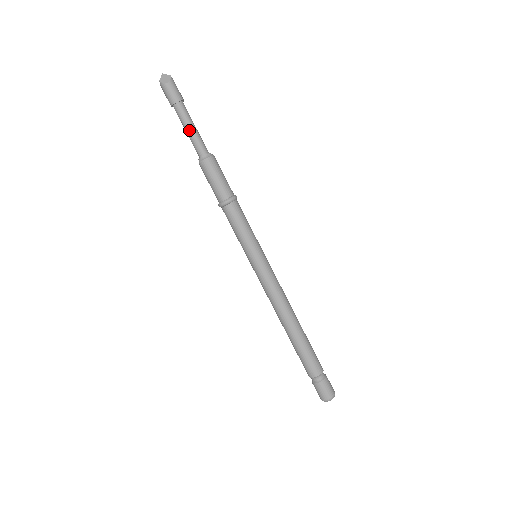
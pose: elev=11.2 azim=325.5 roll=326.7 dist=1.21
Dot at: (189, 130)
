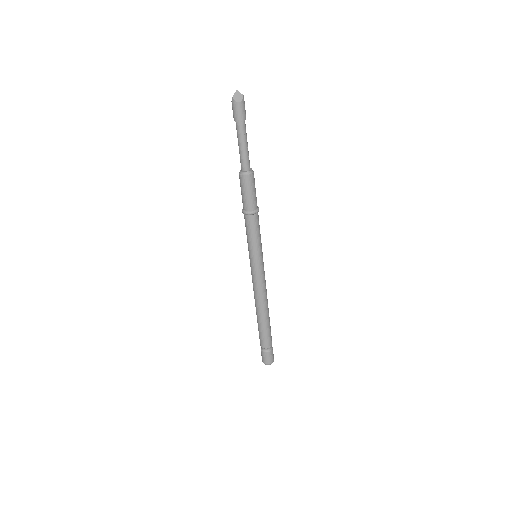
Dot at: (242, 147)
